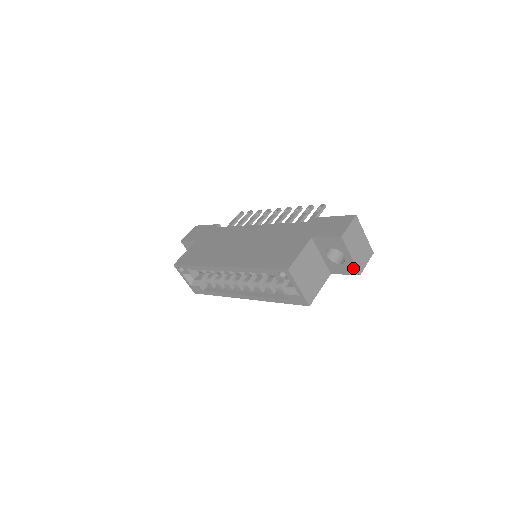
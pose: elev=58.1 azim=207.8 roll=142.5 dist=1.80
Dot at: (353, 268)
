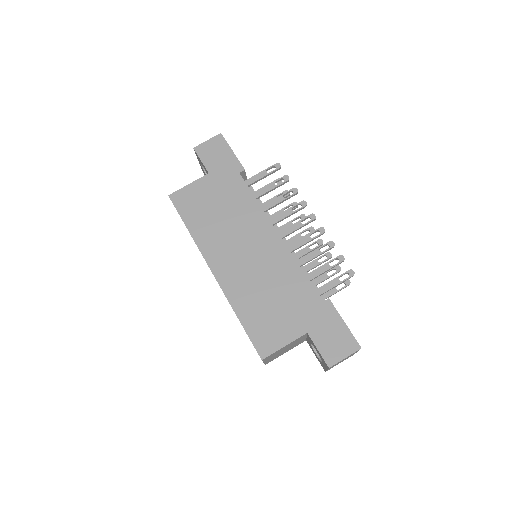
Dot at: occluded
